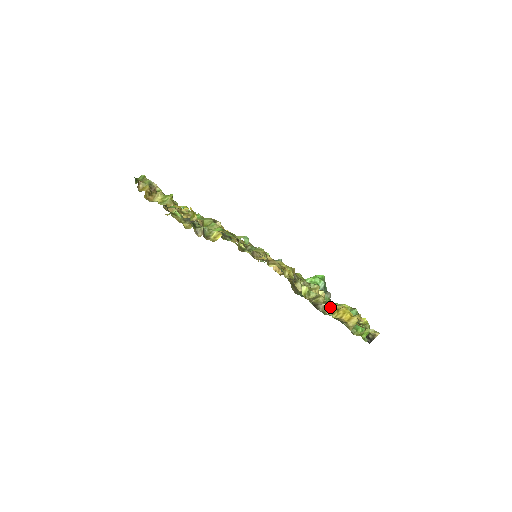
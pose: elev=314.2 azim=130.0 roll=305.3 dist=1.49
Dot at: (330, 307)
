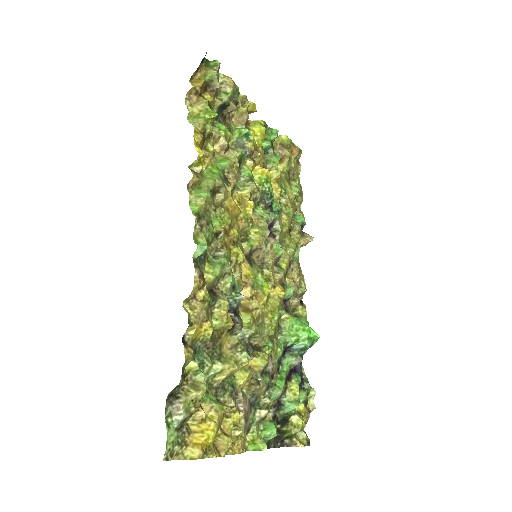
Dot at: (196, 410)
